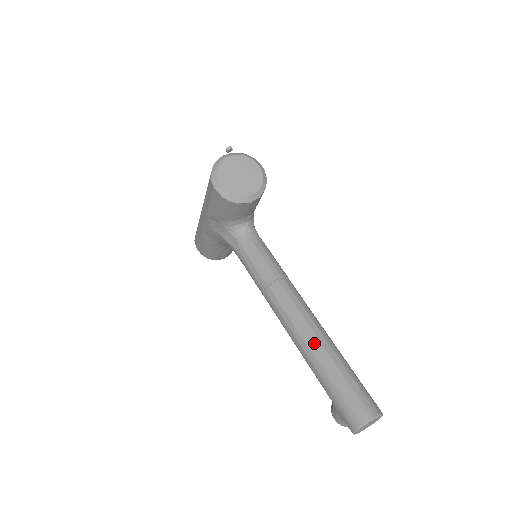
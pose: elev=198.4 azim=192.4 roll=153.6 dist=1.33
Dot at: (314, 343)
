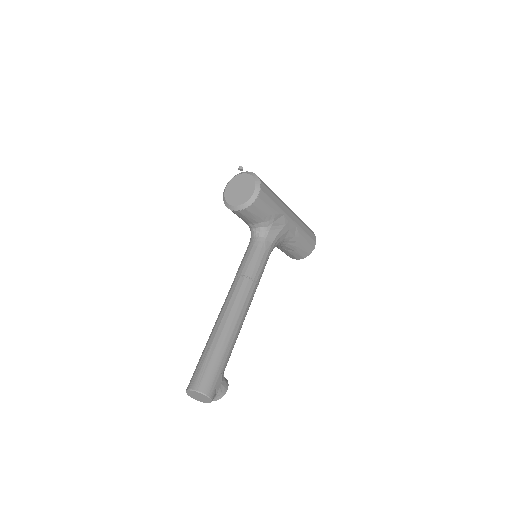
Dot at: (216, 326)
